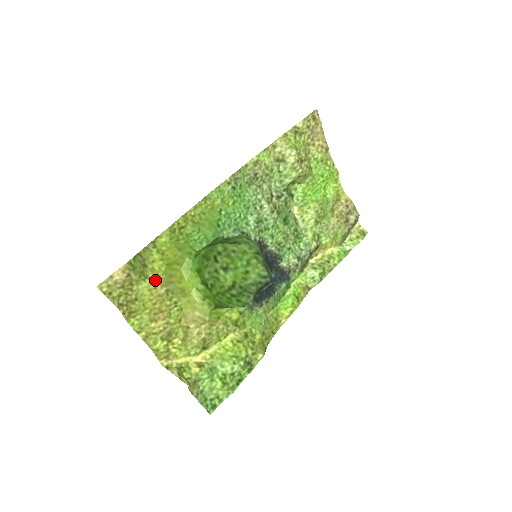
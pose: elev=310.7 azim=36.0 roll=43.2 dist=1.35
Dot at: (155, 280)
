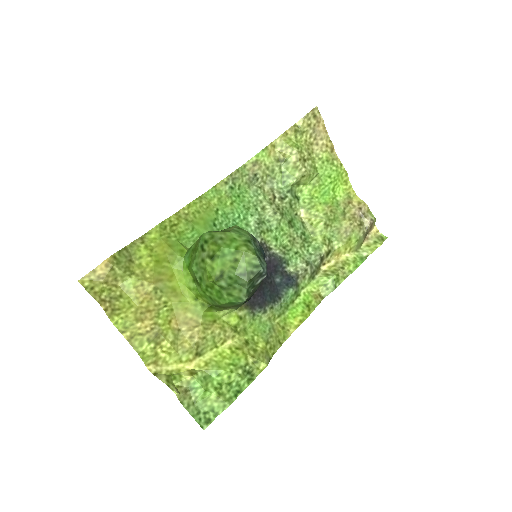
Dot at: (142, 276)
